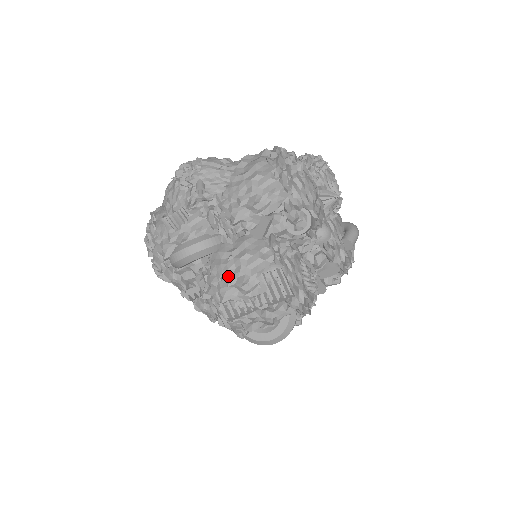
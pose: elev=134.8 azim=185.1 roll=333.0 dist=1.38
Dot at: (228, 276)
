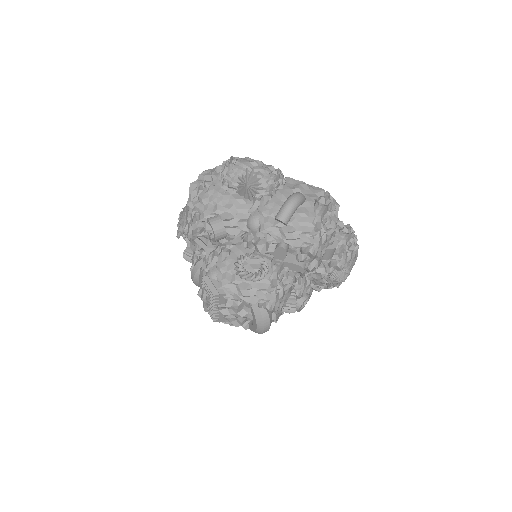
Dot at: occluded
